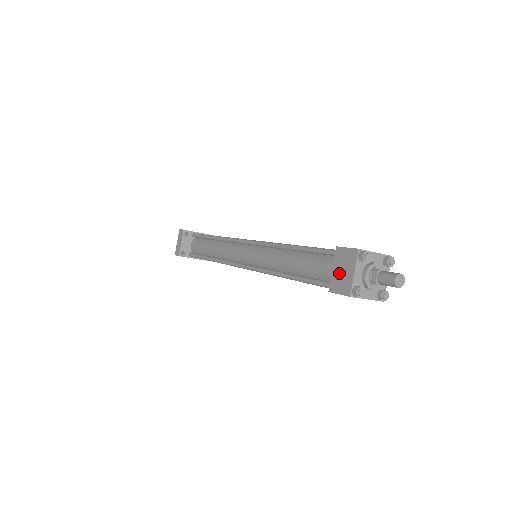
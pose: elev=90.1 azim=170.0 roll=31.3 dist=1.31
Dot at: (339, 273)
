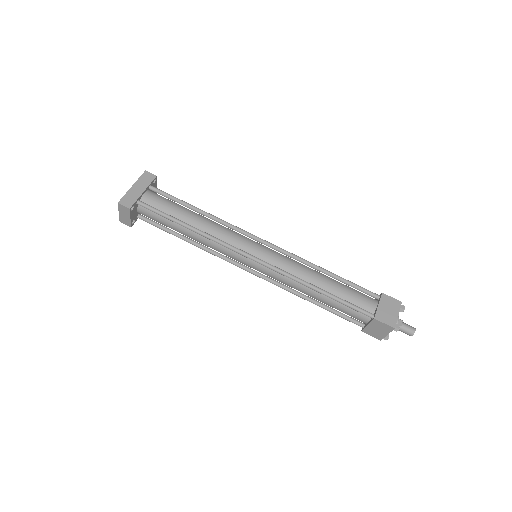
Dot at: (374, 330)
